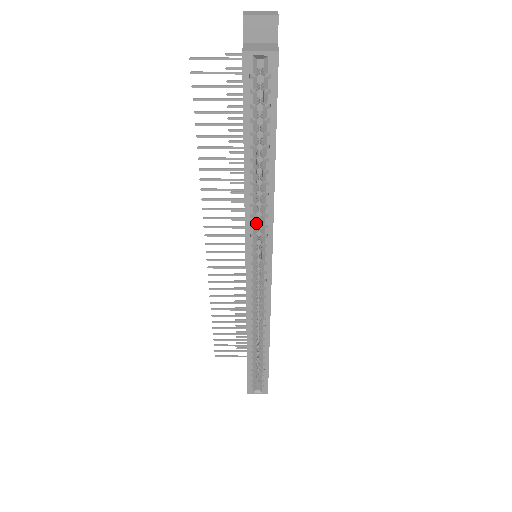
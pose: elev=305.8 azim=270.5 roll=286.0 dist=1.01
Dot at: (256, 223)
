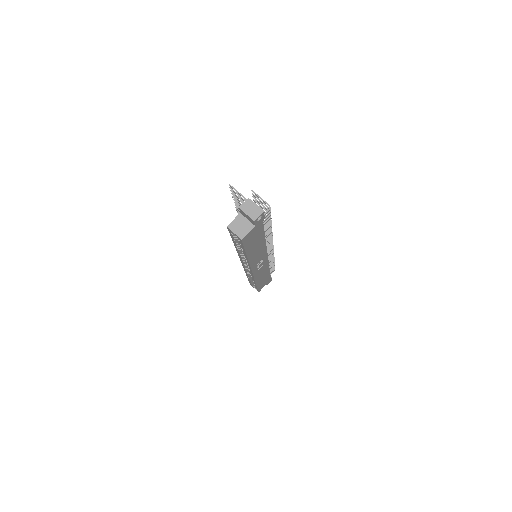
Dot at: occluded
